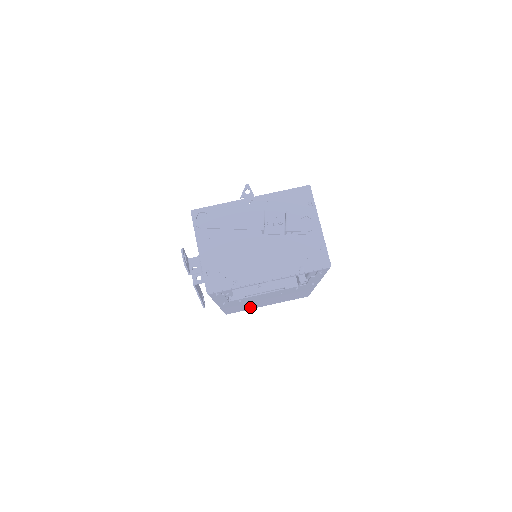
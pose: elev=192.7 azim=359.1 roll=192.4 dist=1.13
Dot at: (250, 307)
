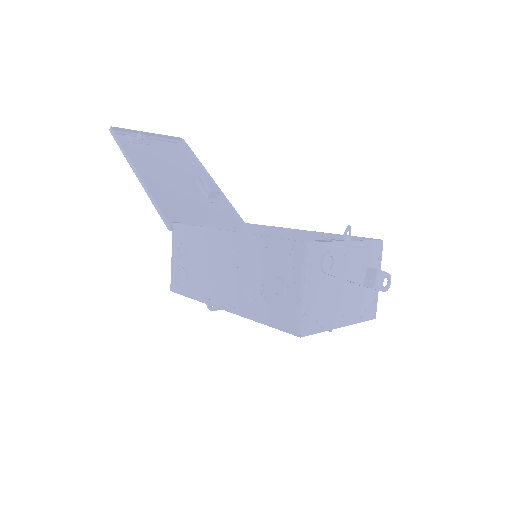
Dot at: occluded
